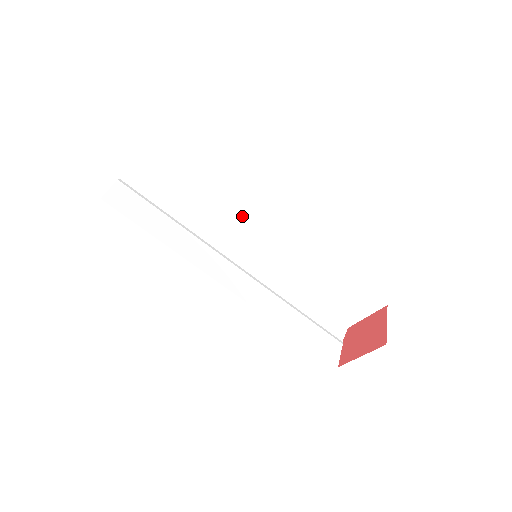
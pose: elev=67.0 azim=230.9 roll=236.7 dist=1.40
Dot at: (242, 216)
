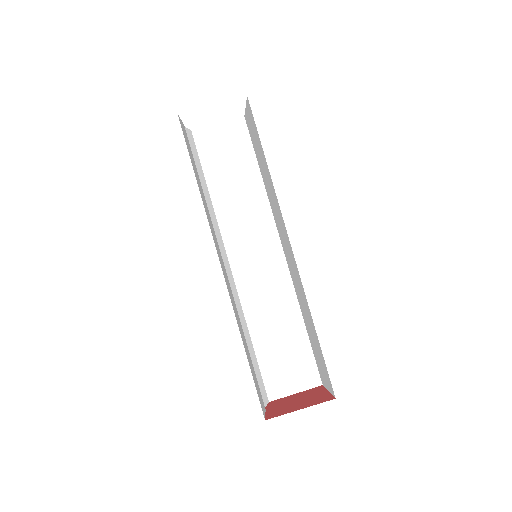
Dot at: (253, 226)
